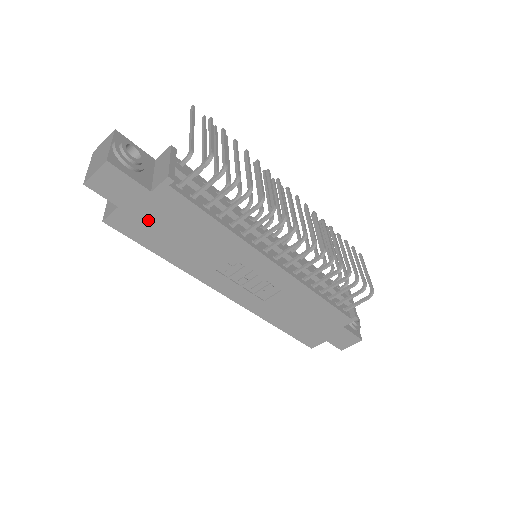
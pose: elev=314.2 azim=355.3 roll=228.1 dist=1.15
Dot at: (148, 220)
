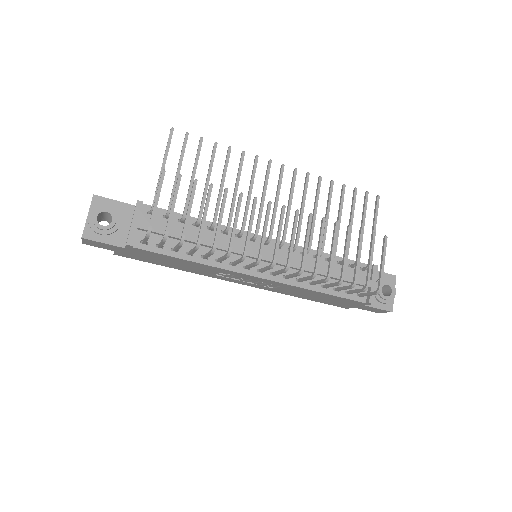
Dot at: (140, 256)
